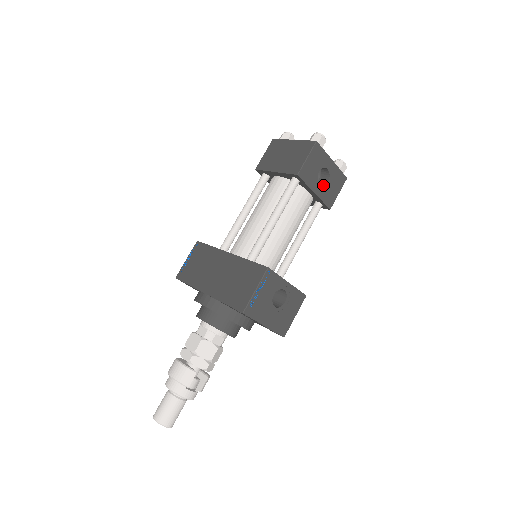
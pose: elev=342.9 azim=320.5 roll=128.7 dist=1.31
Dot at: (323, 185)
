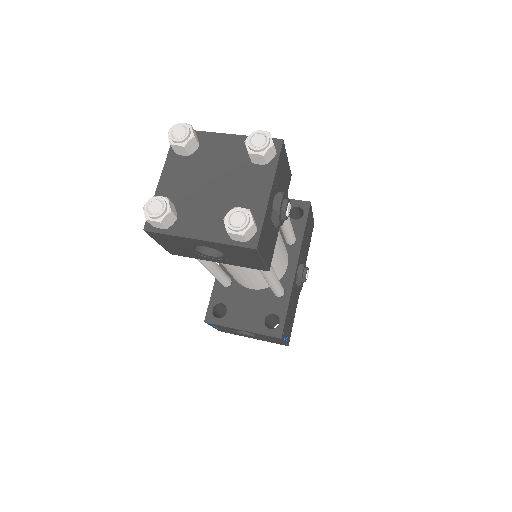
Dot at: (221, 256)
